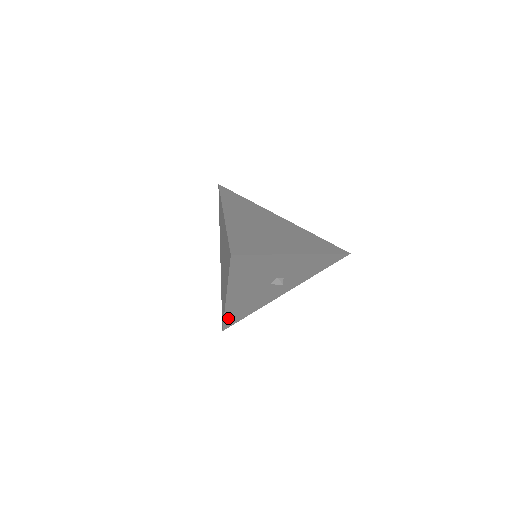
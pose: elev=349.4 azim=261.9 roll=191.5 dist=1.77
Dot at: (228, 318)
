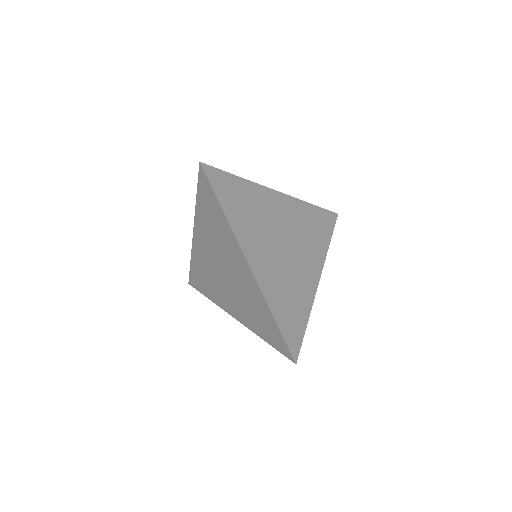
Dot at: occluded
